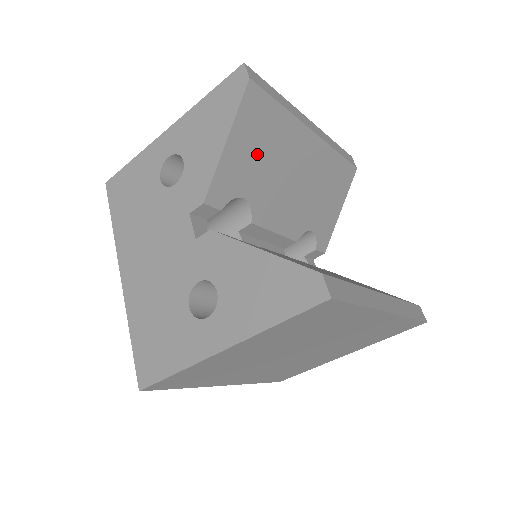
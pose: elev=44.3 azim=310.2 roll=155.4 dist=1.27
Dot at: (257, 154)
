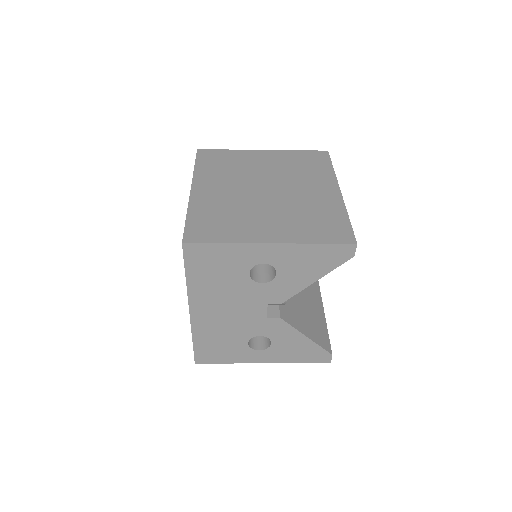
Dot at: occluded
